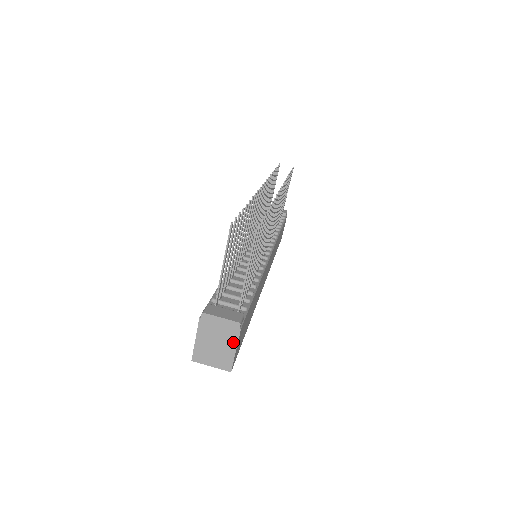
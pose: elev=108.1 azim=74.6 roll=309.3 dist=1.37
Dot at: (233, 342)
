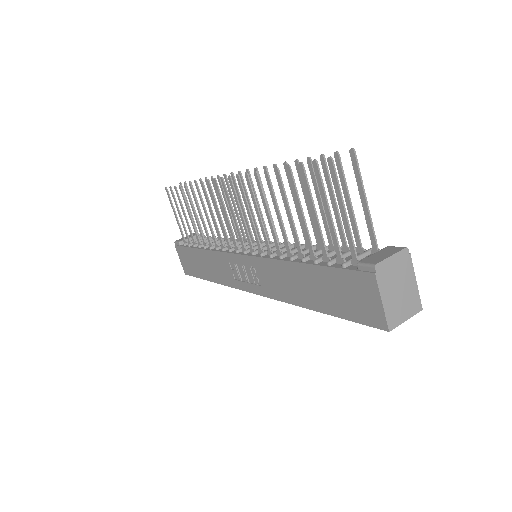
Dot at: (411, 274)
